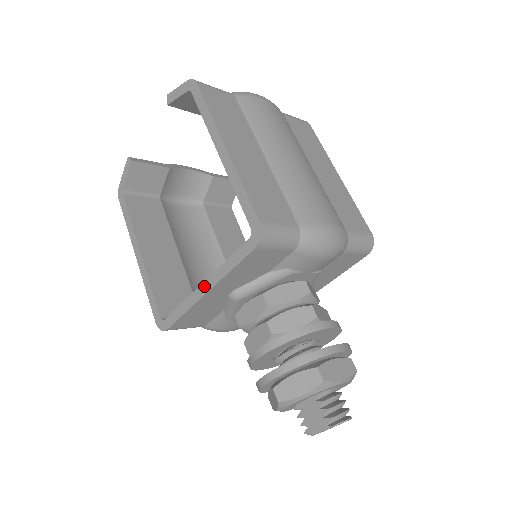
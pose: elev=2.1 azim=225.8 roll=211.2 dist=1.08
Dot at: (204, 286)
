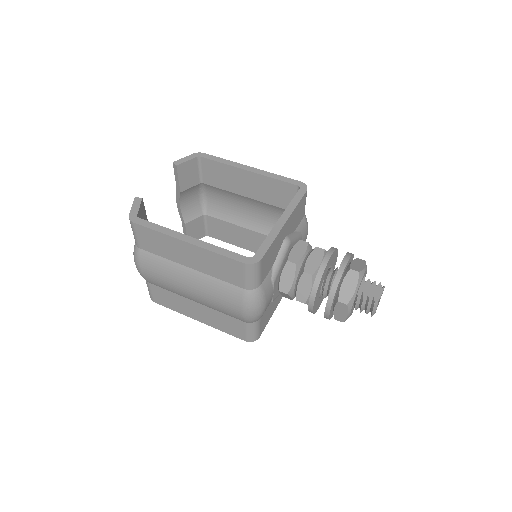
Dot at: (281, 220)
